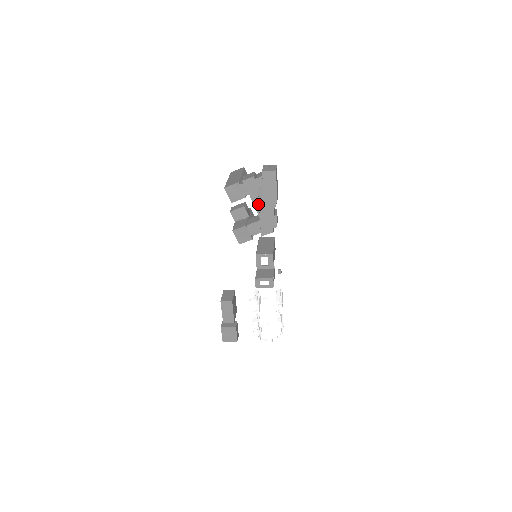
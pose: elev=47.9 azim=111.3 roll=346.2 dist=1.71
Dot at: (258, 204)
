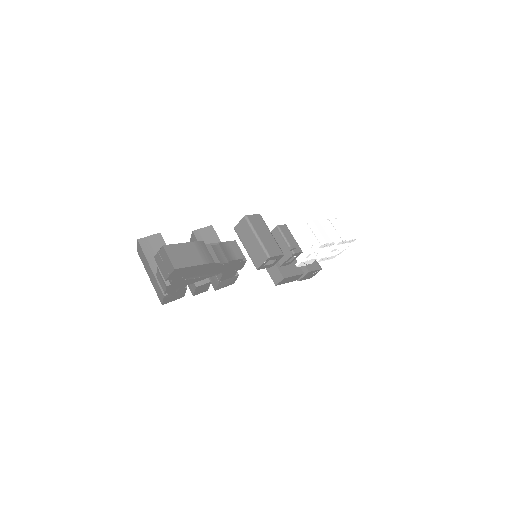
Dot at: (203, 277)
